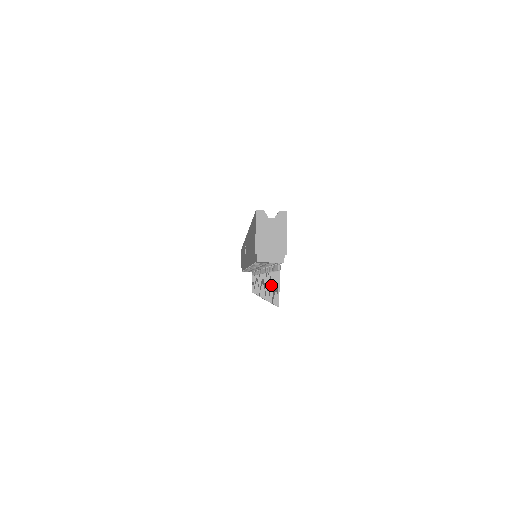
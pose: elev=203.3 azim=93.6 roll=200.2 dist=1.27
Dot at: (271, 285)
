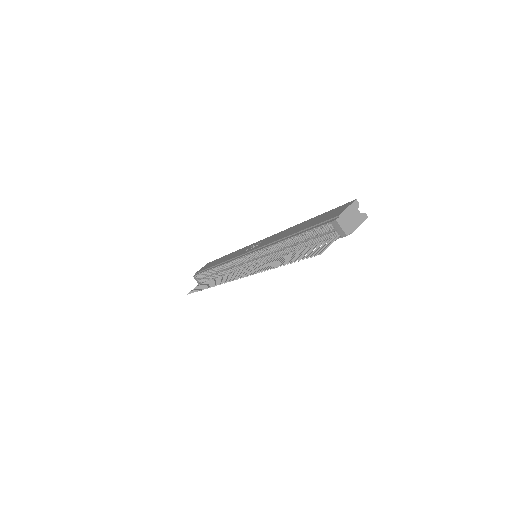
Dot at: (299, 254)
